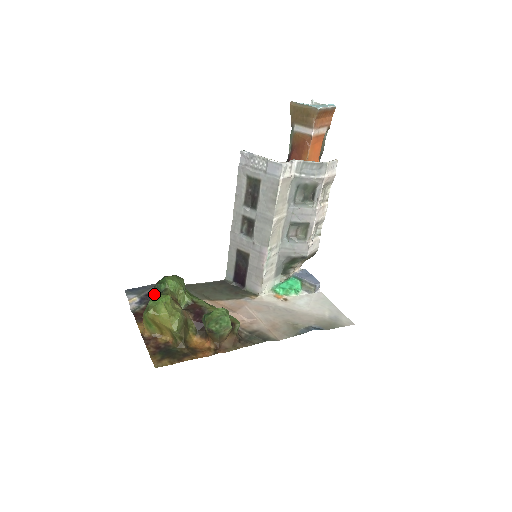
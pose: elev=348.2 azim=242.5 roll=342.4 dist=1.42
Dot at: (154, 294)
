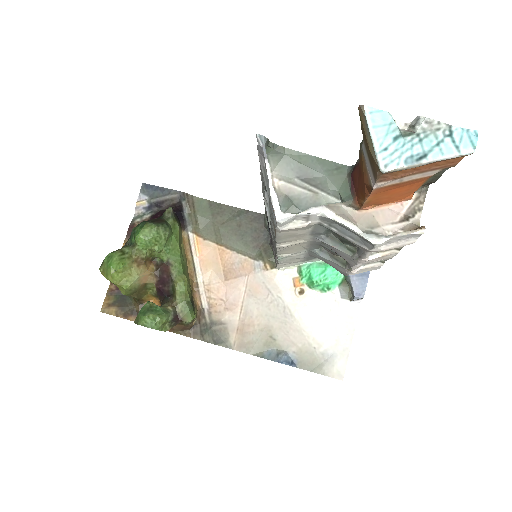
Dot at: occluded
